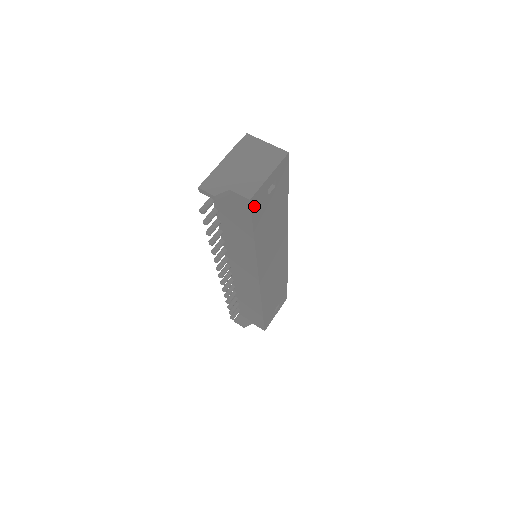
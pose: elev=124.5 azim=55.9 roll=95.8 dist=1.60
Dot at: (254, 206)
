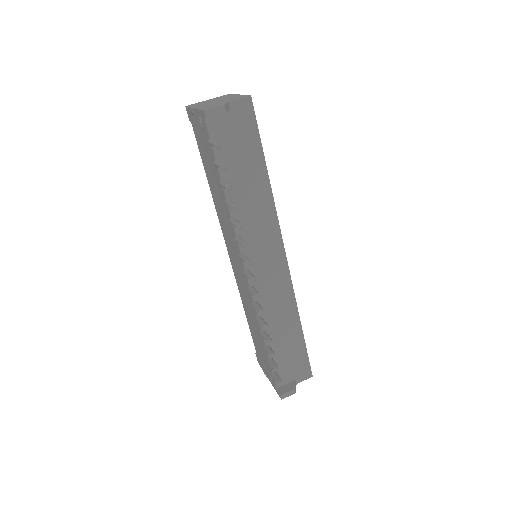
Dot at: (252, 113)
